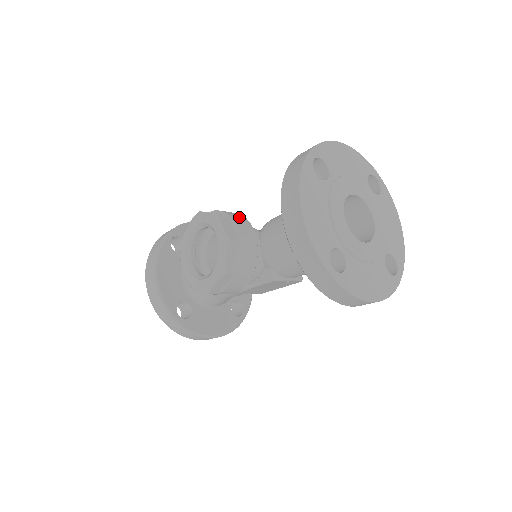
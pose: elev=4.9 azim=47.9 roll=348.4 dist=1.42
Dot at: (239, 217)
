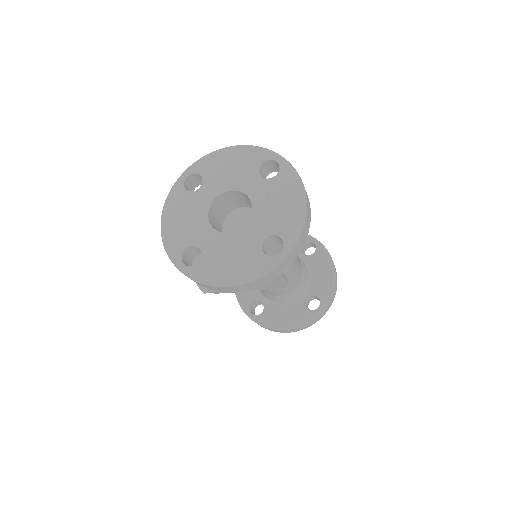
Dot at: occluded
